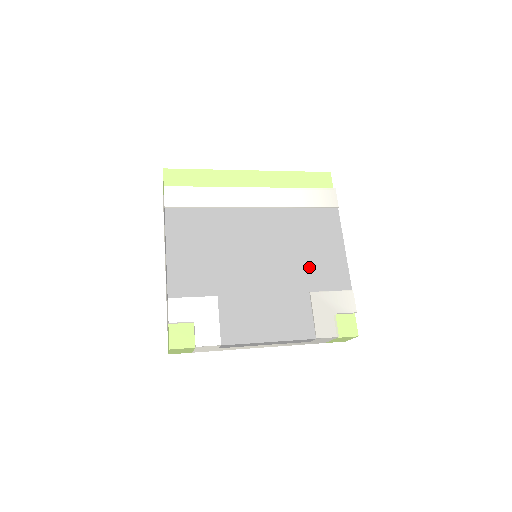
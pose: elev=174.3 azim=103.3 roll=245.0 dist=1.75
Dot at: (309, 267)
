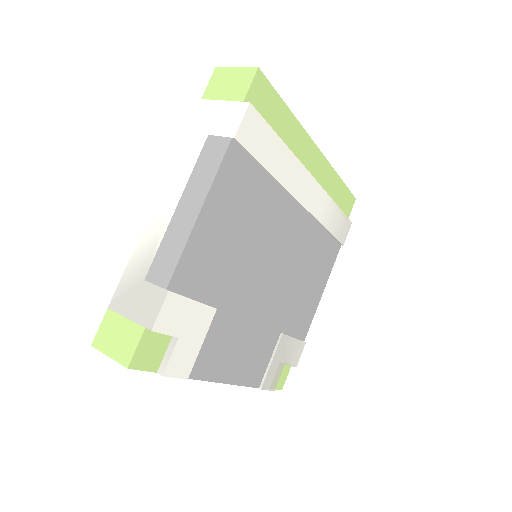
Dot at: (295, 303)
